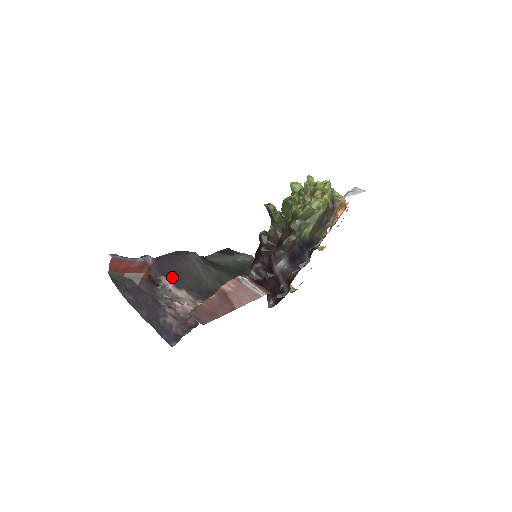
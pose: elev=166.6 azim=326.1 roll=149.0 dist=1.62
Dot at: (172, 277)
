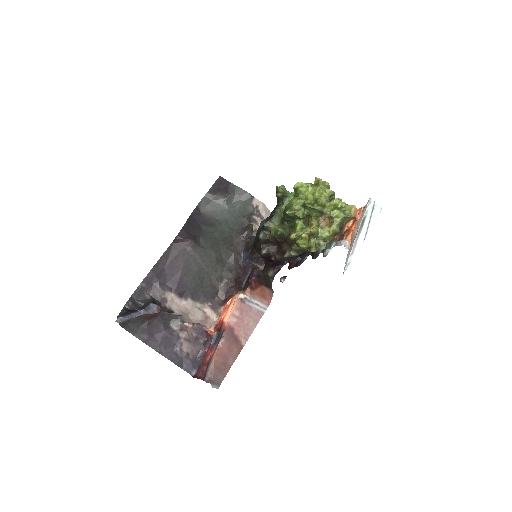
Dot at: (175, 288)
